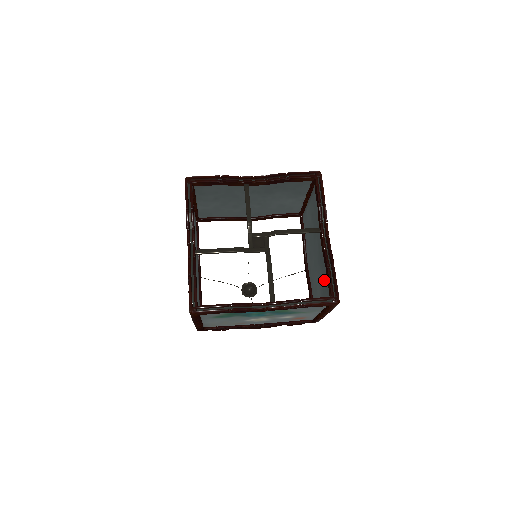
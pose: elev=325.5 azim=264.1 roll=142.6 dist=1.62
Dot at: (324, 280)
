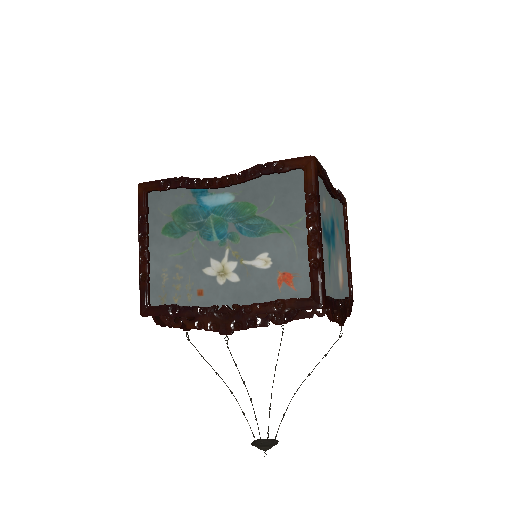
Dot at: occluded
